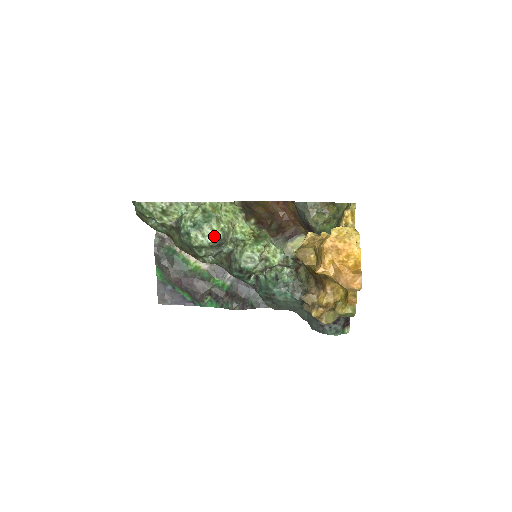
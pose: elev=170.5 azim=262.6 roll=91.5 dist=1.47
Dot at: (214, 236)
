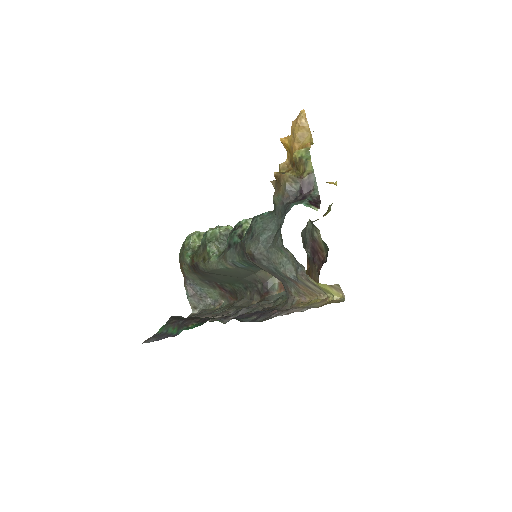
Dot at: (226, 228)
